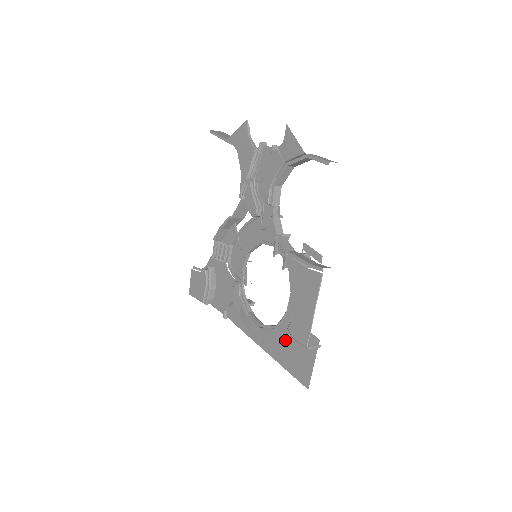
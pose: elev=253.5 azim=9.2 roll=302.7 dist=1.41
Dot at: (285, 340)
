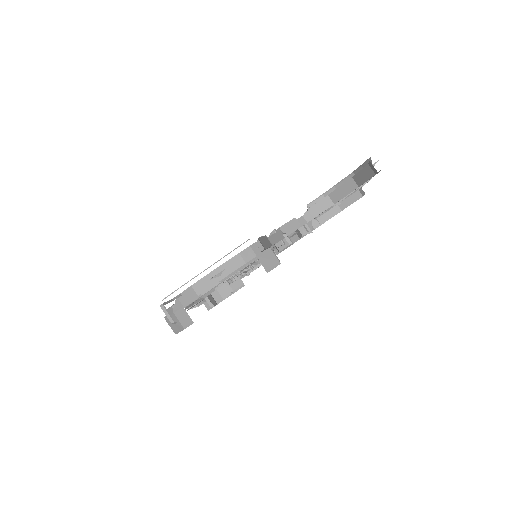
Dot at: (172, 311)
